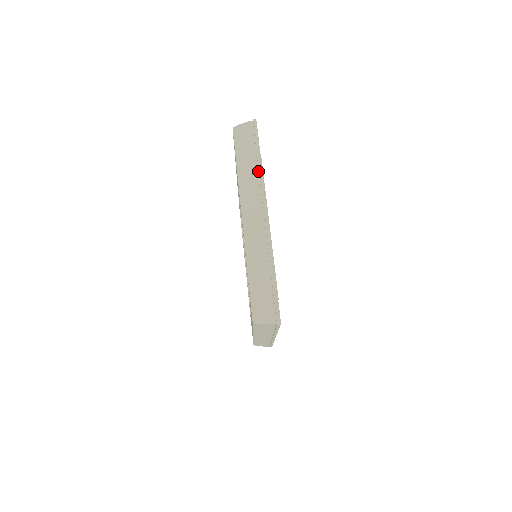
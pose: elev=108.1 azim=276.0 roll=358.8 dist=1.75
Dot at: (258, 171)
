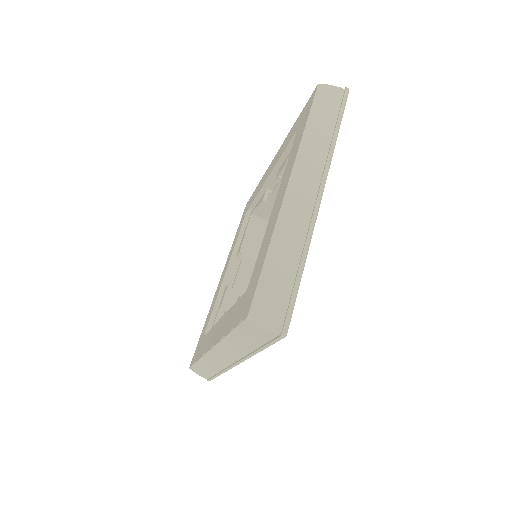
Dot at: (330, 142)
